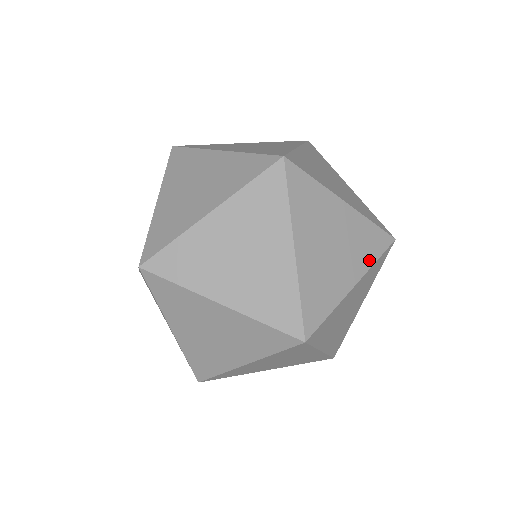
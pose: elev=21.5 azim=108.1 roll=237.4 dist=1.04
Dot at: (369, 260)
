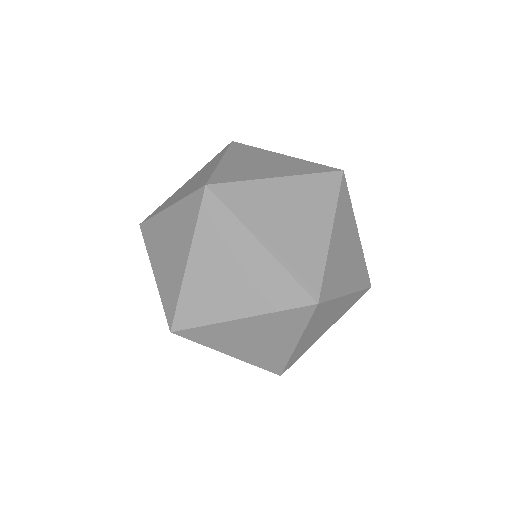
Dot at: (331, 204)
